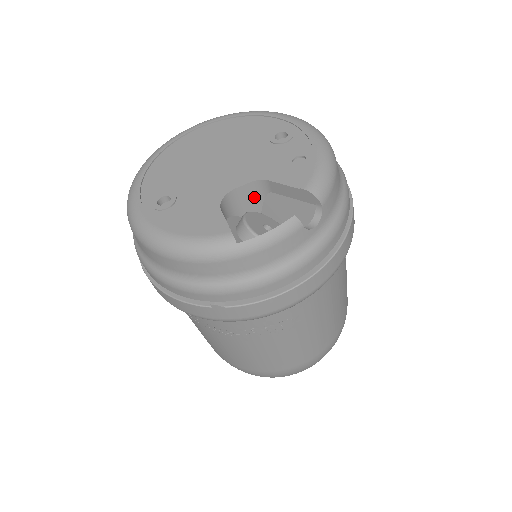
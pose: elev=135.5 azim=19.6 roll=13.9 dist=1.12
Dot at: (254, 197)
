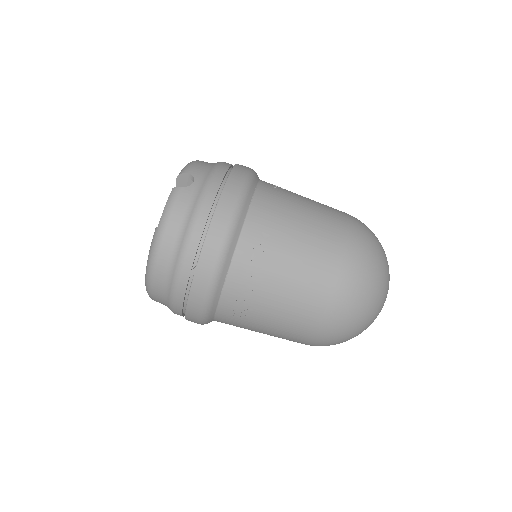
Dot at: occluded
